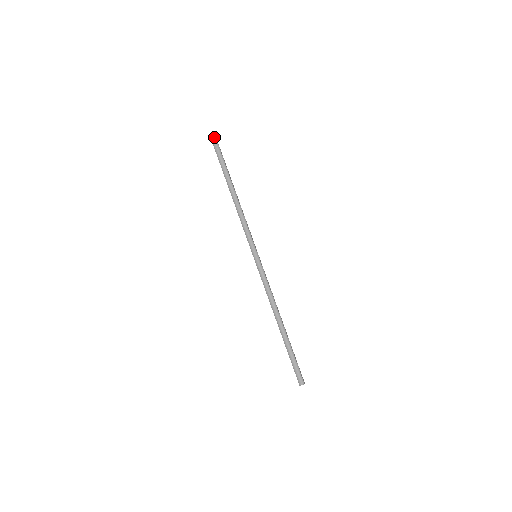
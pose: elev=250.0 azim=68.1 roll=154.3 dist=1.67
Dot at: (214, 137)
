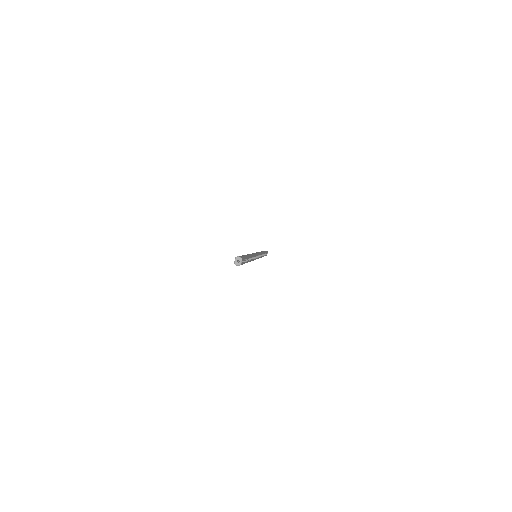
Dot at: (267, 251)
